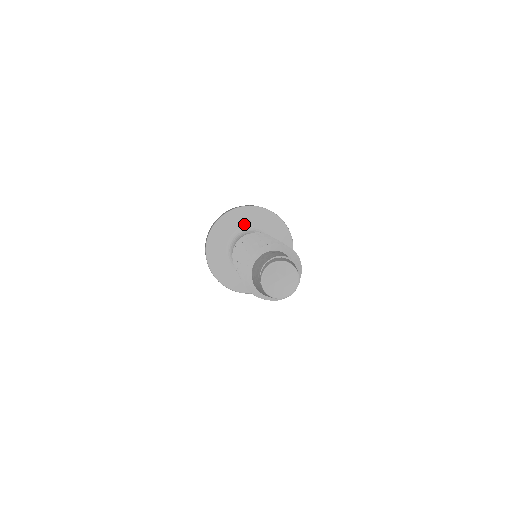
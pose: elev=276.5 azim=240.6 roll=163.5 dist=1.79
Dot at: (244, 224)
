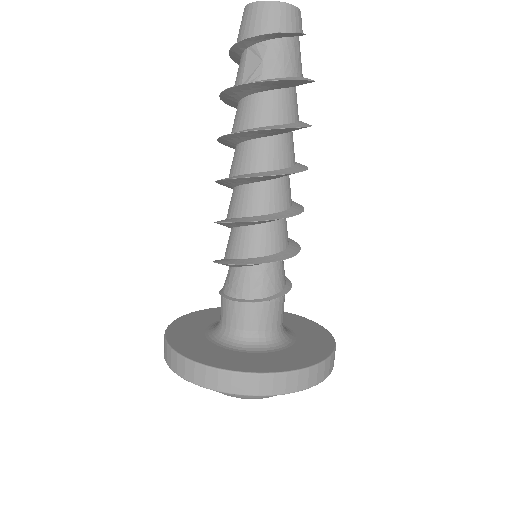
Dot at: occluded
